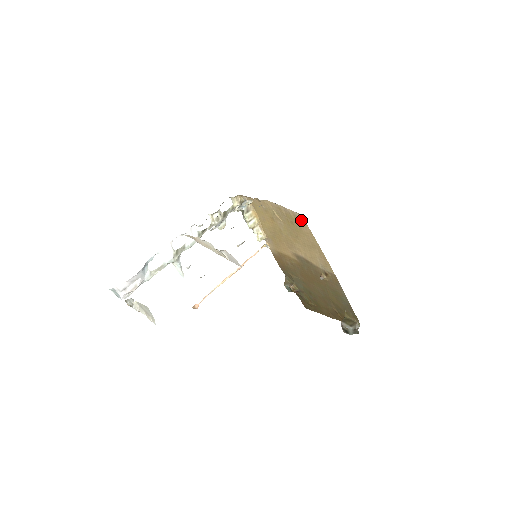
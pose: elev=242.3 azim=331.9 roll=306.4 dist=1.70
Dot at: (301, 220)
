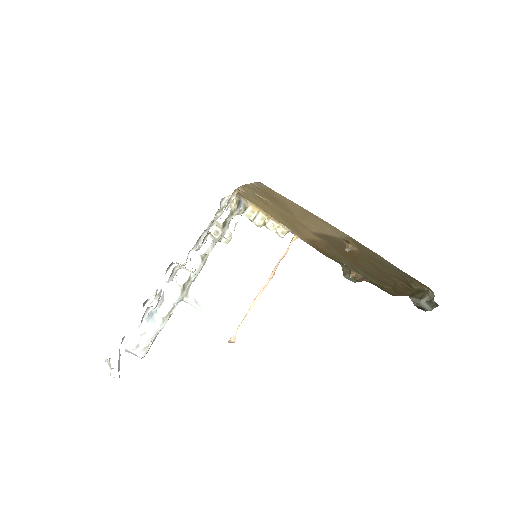
Dot at: (267, 188)
